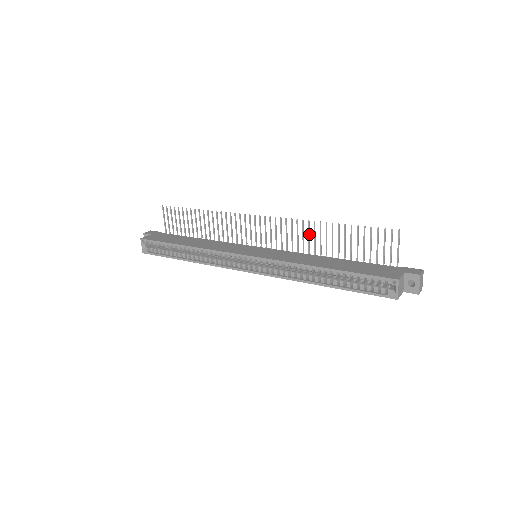
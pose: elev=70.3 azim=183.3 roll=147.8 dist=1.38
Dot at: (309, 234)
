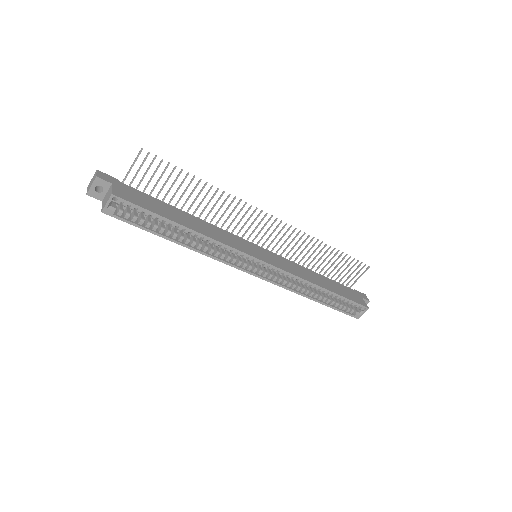
Dot at: (306, 247)
